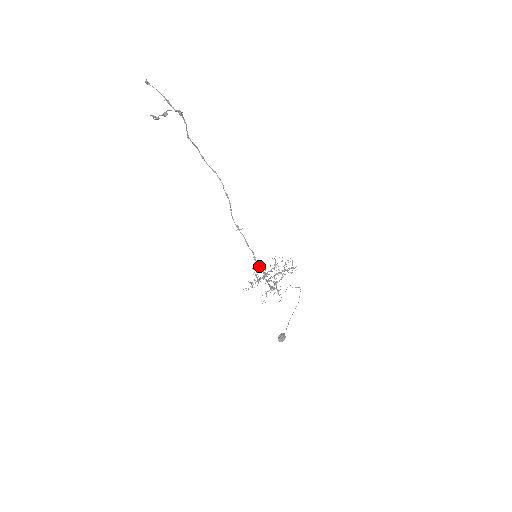
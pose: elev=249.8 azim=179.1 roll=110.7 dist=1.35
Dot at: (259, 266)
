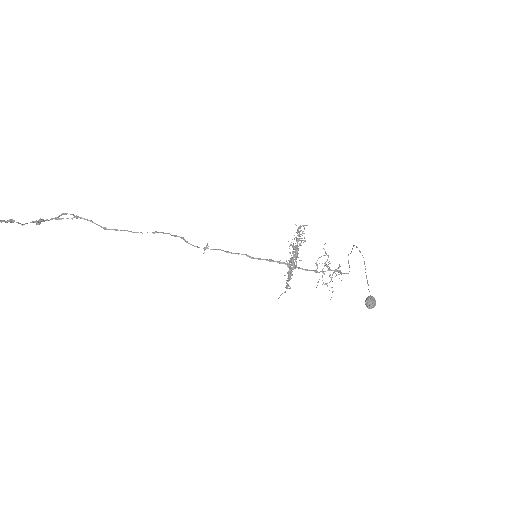
Dot at: occluded
